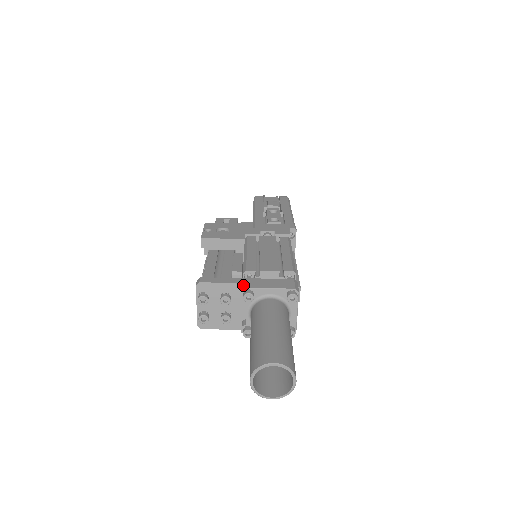
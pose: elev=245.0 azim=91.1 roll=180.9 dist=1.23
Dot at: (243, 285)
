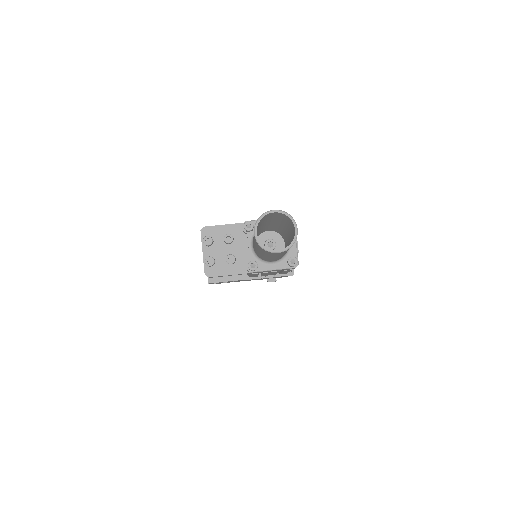
Dot at: occluded
